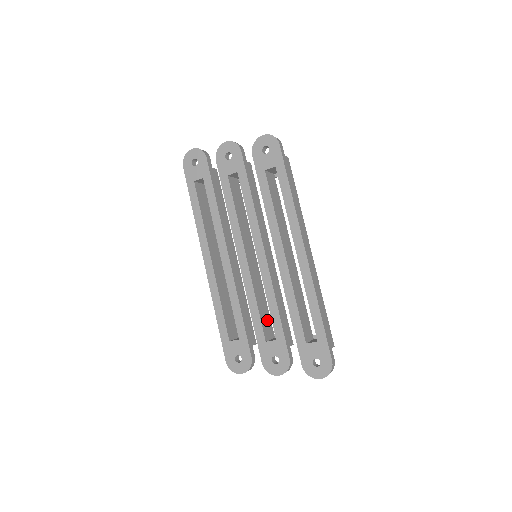
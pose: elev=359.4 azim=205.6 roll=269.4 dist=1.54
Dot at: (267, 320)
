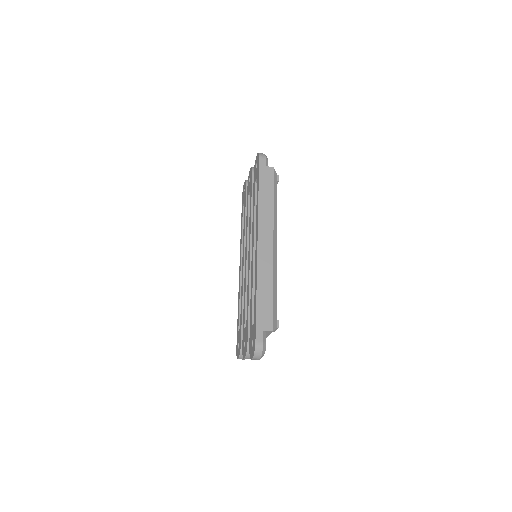
Dot at: occluded
